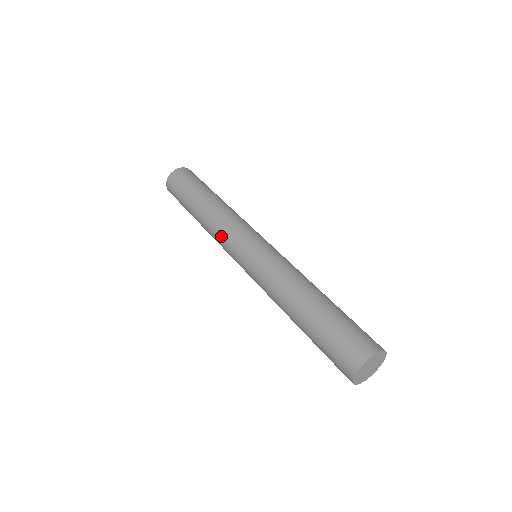
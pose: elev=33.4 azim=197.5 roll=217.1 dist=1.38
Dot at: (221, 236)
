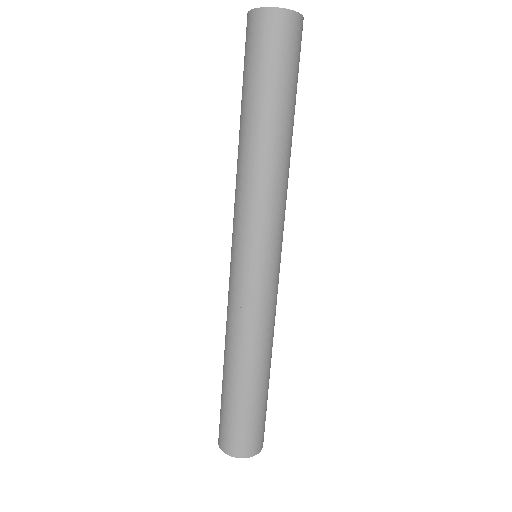
Dot at: occluded
